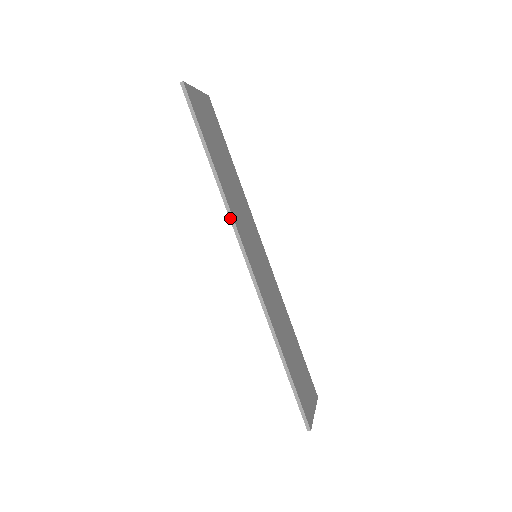
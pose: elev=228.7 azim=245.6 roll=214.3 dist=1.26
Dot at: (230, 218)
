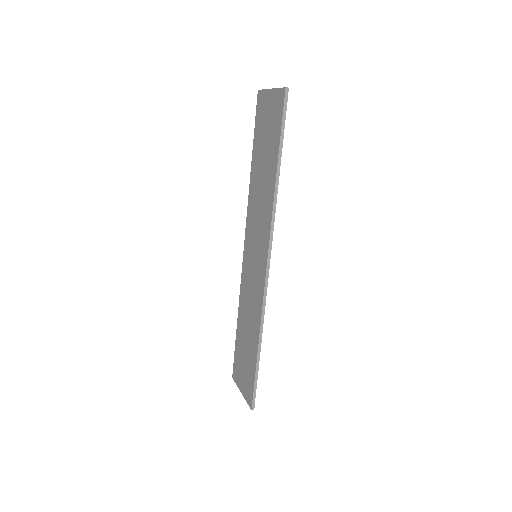
Dot at: (272, 225)
